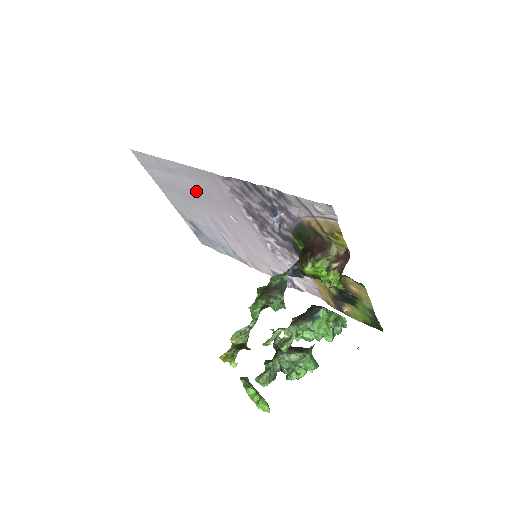
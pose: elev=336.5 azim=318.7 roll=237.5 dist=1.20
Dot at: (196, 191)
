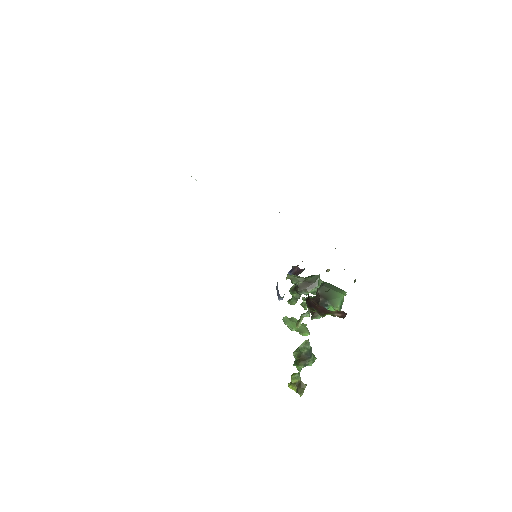
Dot at: occluded
